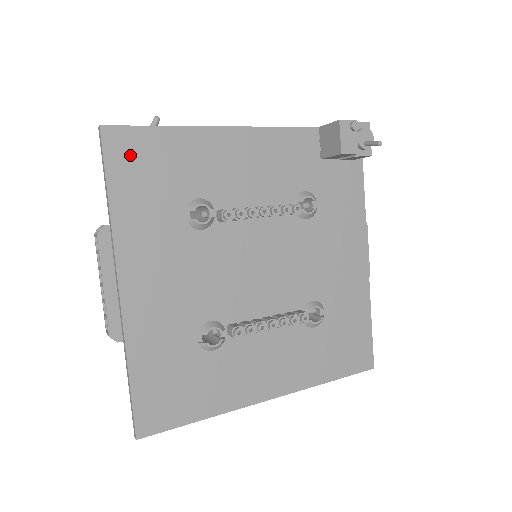
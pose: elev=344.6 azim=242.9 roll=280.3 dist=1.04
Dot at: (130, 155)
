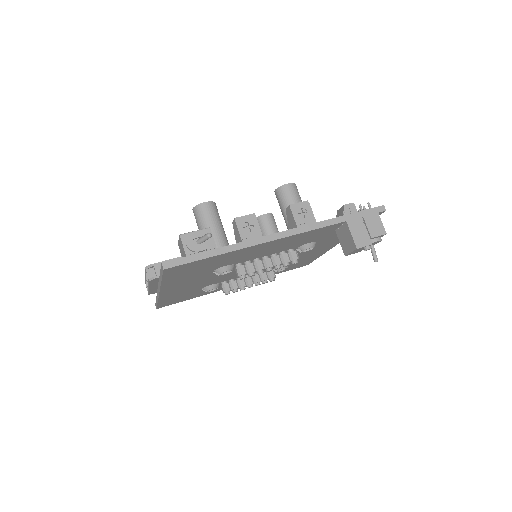
Dot at: (182, 269)
